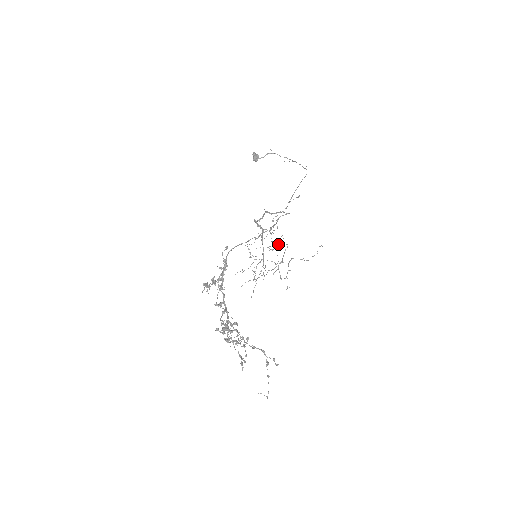
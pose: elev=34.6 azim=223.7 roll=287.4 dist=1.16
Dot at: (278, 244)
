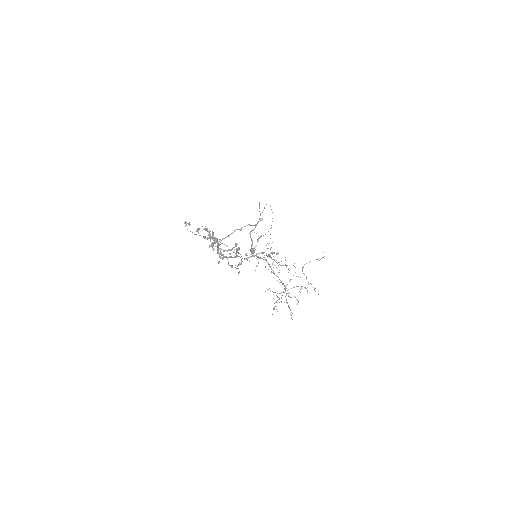
Dot at: (286, 265)
